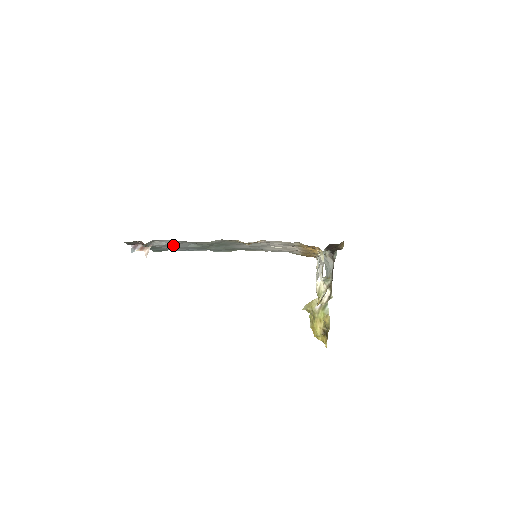
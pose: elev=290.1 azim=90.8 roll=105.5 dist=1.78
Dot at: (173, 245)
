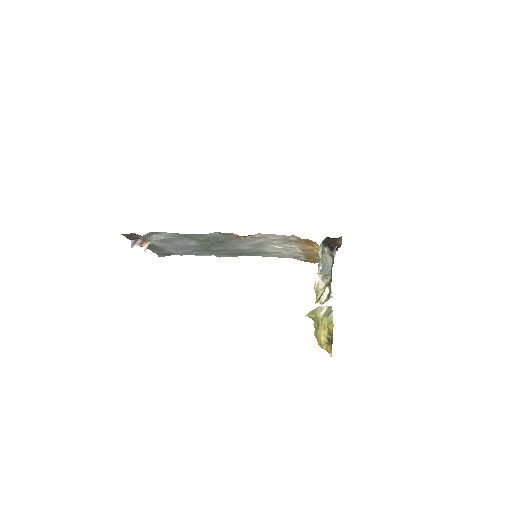
Dot at: (172, 242)
